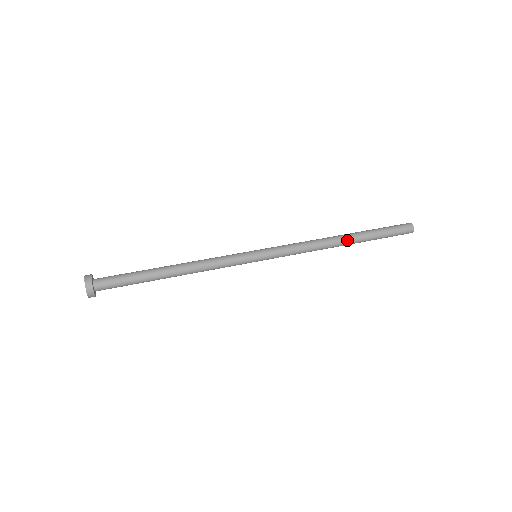
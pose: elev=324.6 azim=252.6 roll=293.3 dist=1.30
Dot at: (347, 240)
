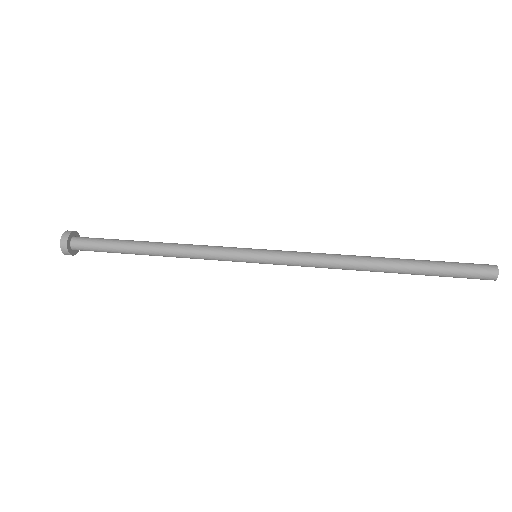
Dot at: (383, 271)
